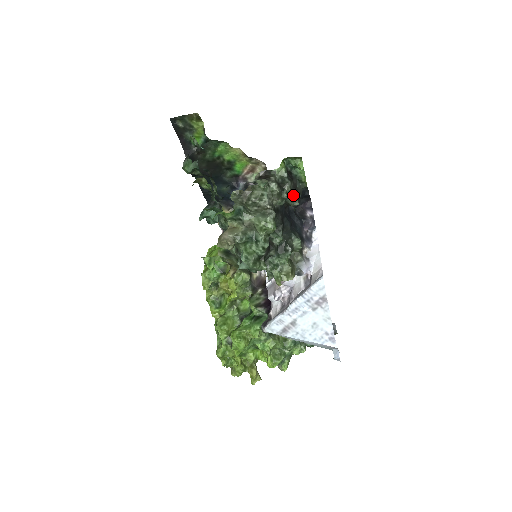
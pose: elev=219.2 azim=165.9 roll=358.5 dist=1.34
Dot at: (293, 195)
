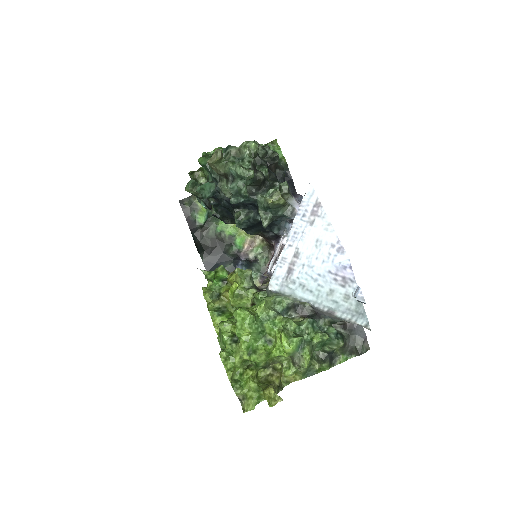
Dot at: occluded
